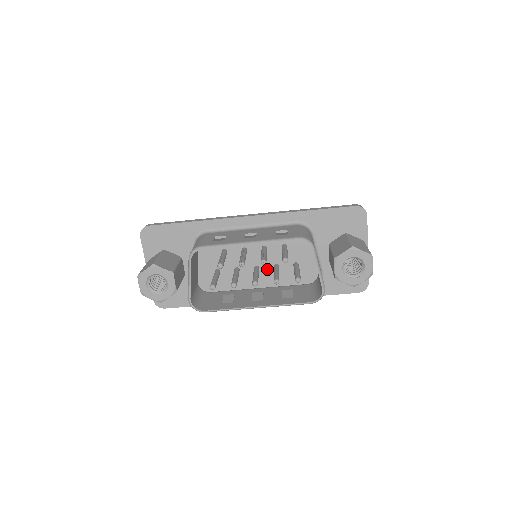
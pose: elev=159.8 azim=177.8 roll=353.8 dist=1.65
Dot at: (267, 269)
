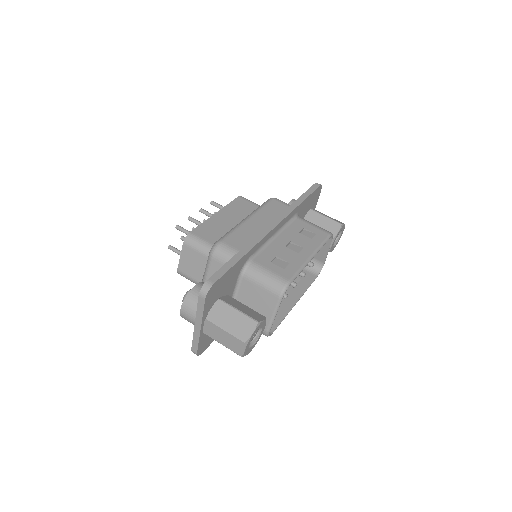
Dot at: occluded
